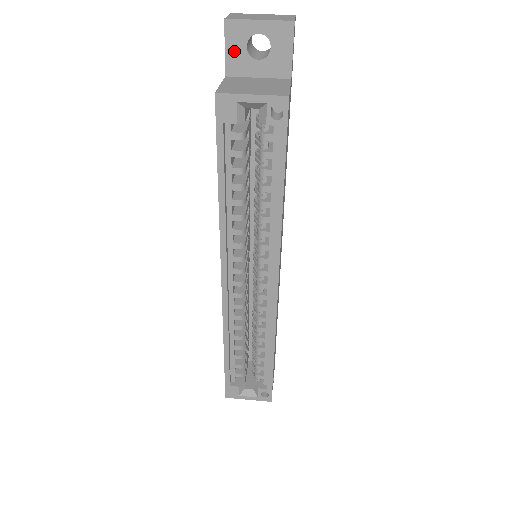
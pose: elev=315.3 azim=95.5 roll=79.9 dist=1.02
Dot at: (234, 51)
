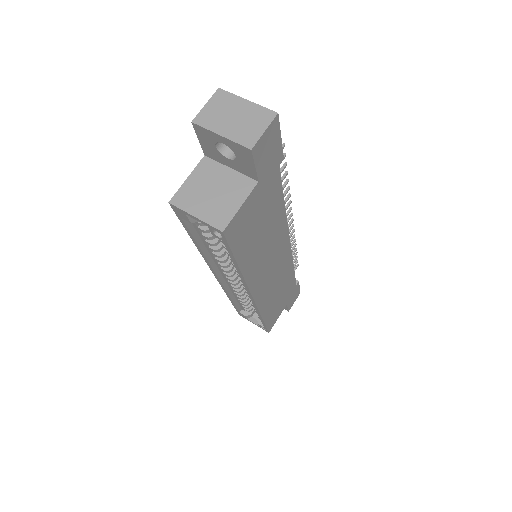
Dot at: (206, 144)
